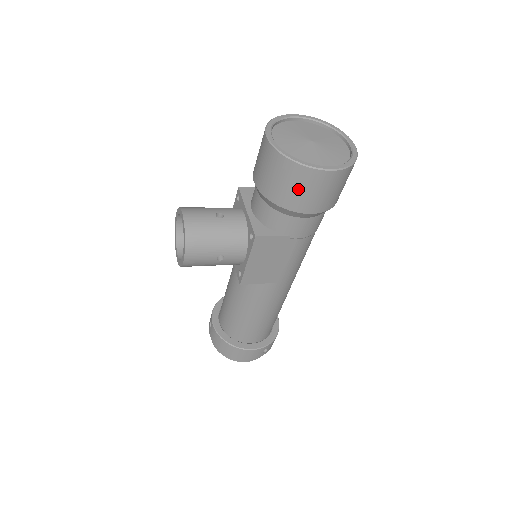
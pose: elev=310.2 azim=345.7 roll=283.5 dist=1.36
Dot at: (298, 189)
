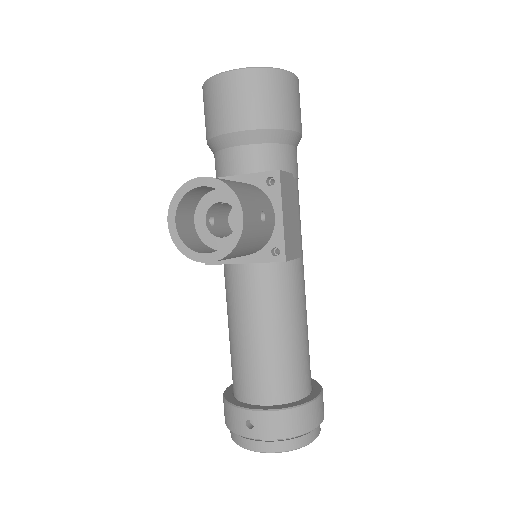
Dot at: (286, 100)
